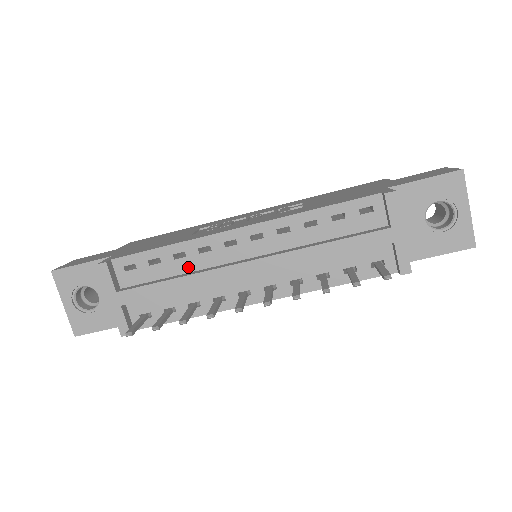
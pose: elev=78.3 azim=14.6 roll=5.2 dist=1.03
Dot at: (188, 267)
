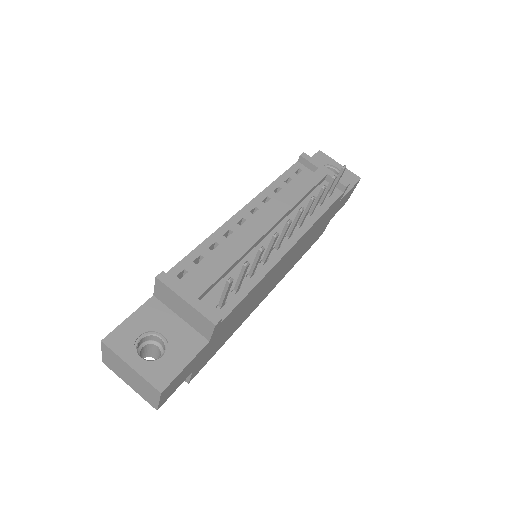
Dot at: (226, 251)
